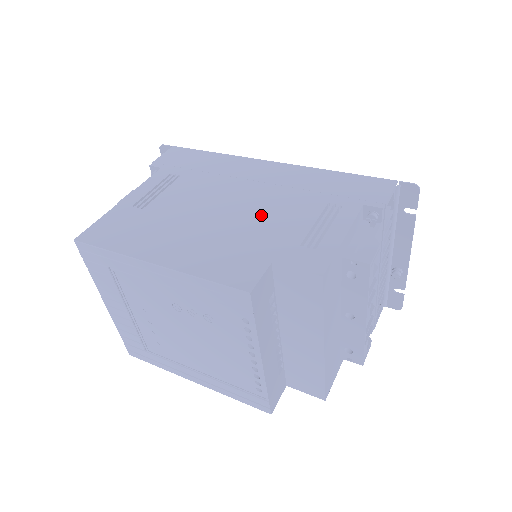
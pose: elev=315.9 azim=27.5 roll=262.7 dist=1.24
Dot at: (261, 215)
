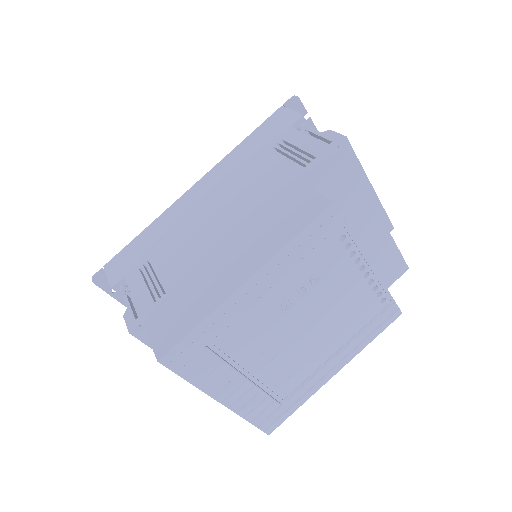
Dot at: (250, 194)
